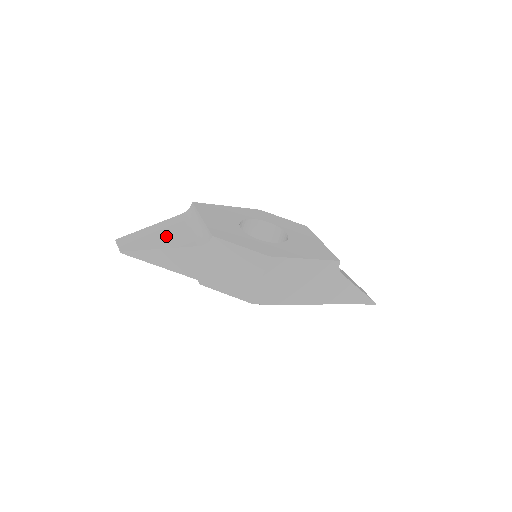
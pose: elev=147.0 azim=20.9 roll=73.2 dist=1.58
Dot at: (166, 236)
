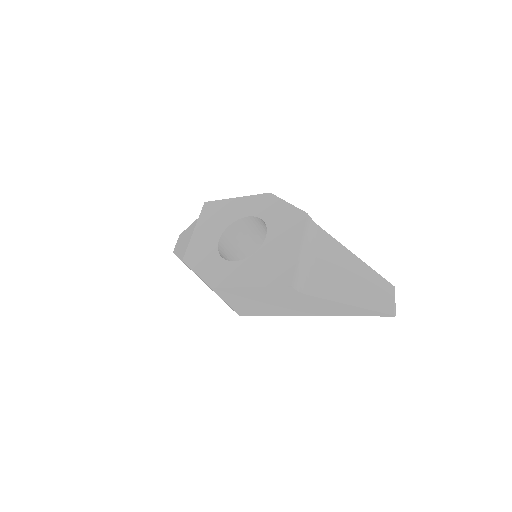
Dot at: (187, 242)
